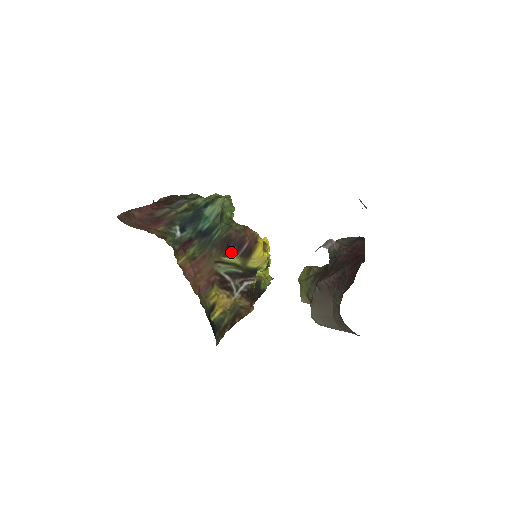
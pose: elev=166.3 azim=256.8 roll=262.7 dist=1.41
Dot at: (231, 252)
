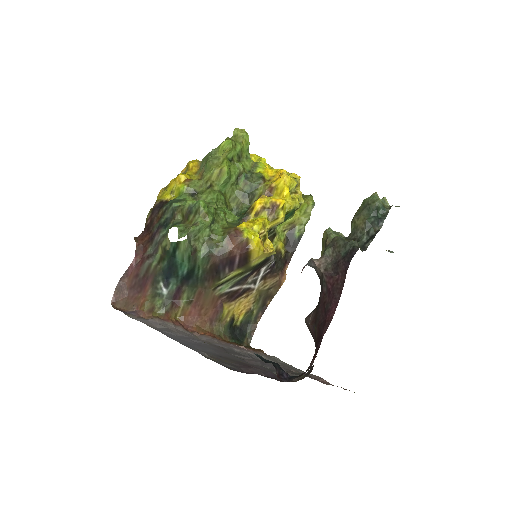
Dot at: (225, 272)
